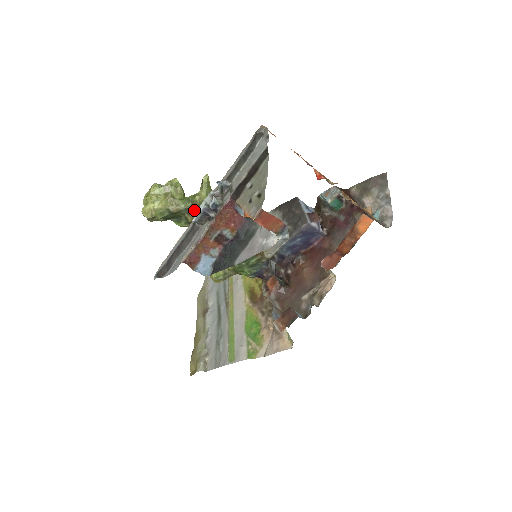
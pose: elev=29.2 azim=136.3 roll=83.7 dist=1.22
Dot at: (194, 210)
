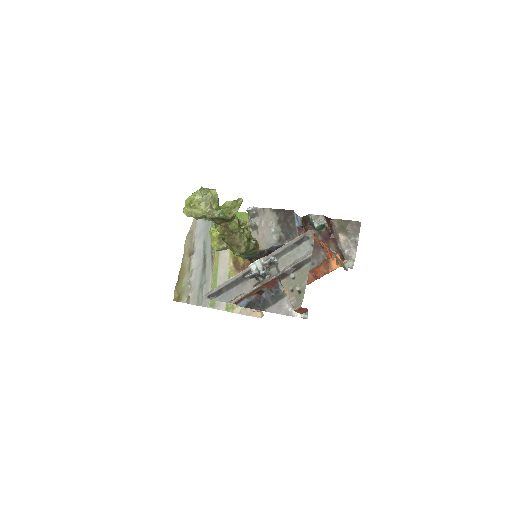
Dot at: (224, 219)
